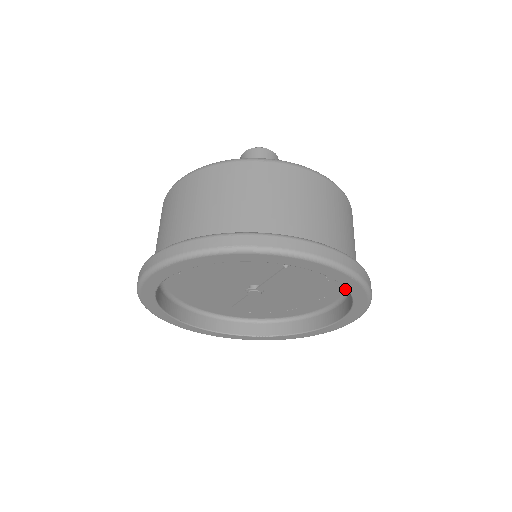
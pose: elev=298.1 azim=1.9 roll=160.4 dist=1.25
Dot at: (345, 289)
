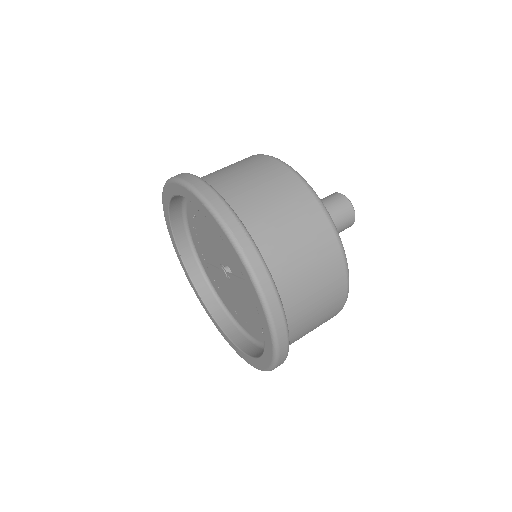
Dot at: occluded
